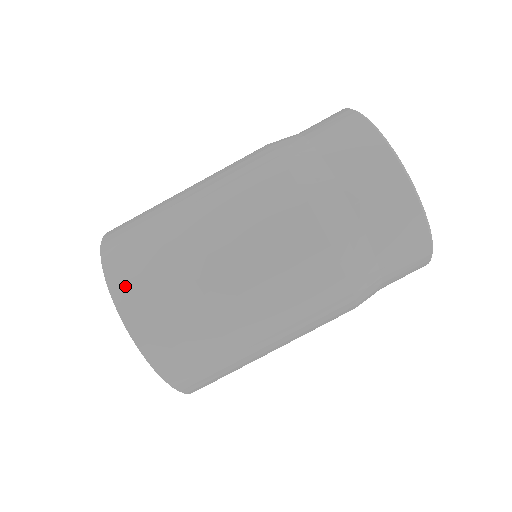
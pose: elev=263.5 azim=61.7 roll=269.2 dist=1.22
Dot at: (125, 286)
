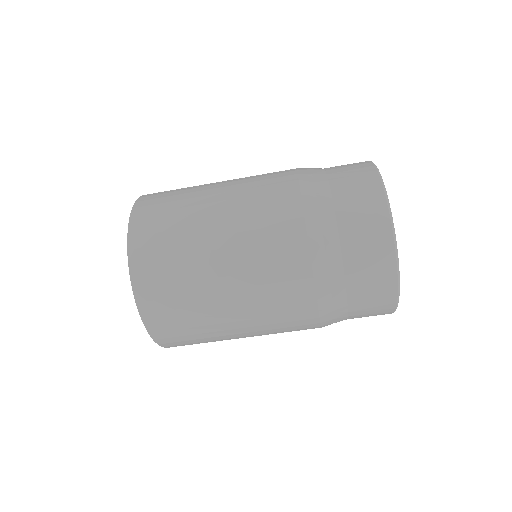
Dot at: (158, 325)
